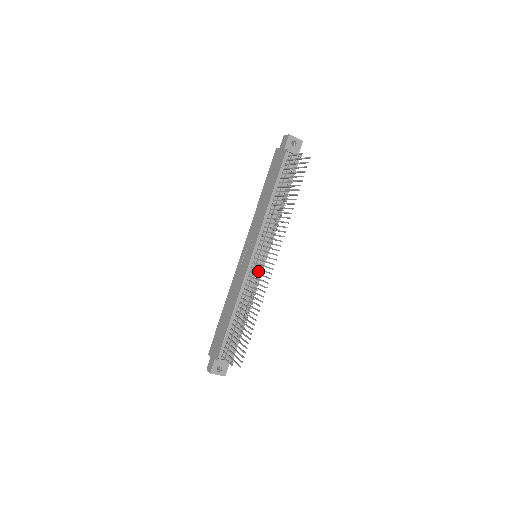
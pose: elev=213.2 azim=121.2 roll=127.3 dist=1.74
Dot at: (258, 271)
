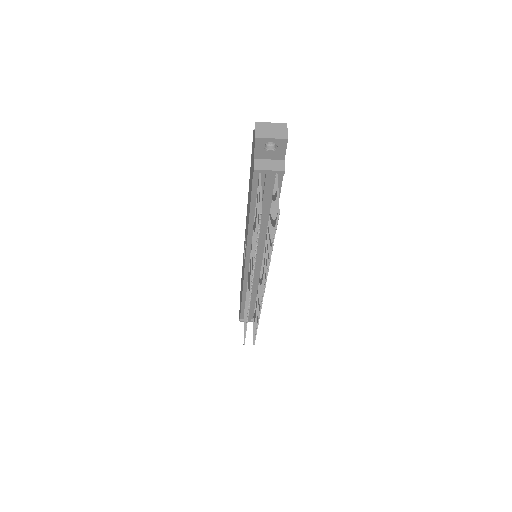
Dot at: (260, 273)
